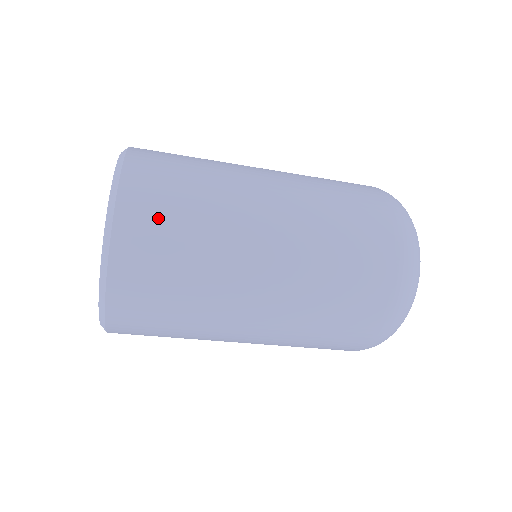
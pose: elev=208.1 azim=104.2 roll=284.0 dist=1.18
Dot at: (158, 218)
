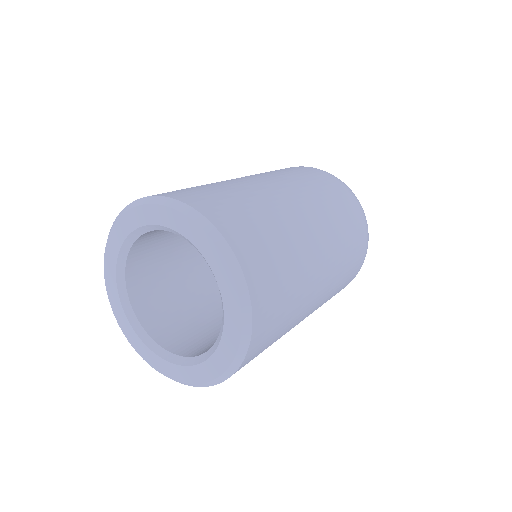
Dot at: (272, 327)
